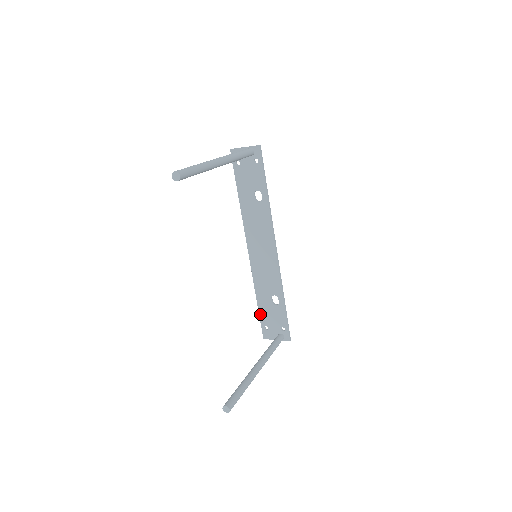
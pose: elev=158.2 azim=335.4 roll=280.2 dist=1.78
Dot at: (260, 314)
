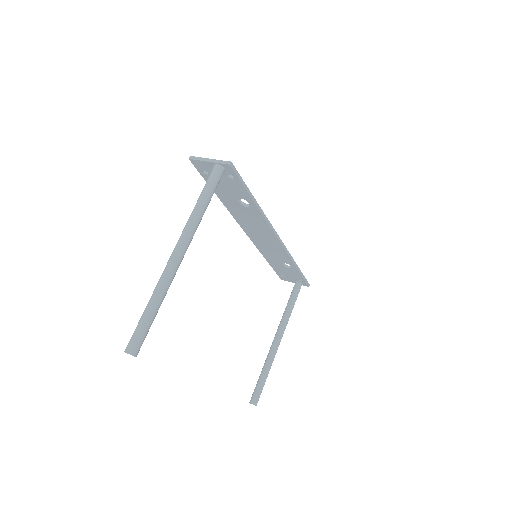
Dot at: (273, 268)
